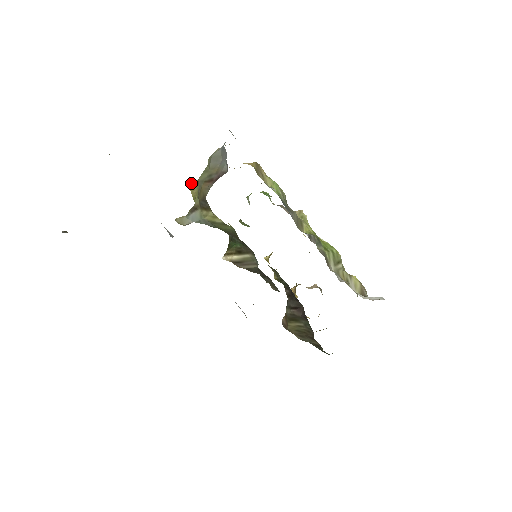
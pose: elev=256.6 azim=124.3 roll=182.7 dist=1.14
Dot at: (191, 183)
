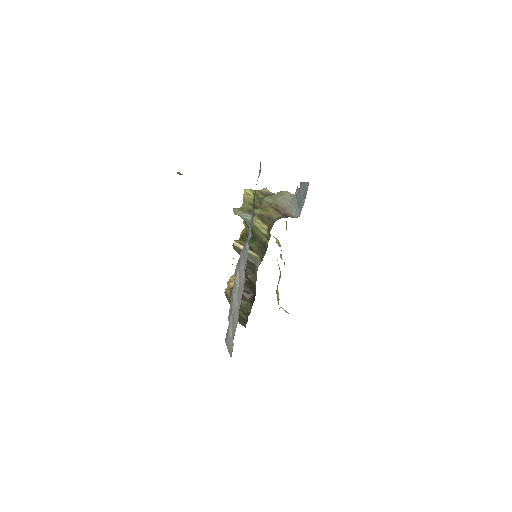
Dot at: (248, 189)
